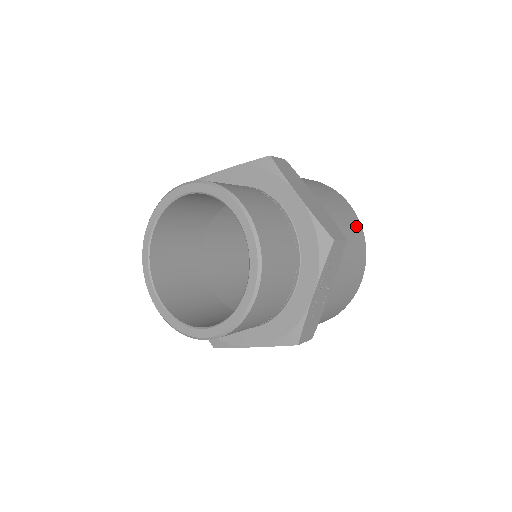
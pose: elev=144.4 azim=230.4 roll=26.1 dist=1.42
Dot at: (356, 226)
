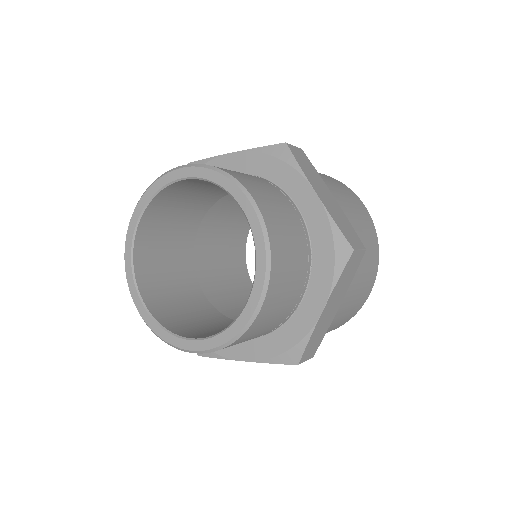
Dot at: (347, 319)
